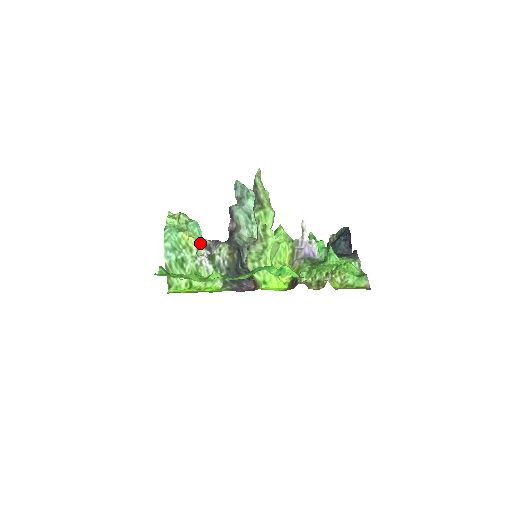
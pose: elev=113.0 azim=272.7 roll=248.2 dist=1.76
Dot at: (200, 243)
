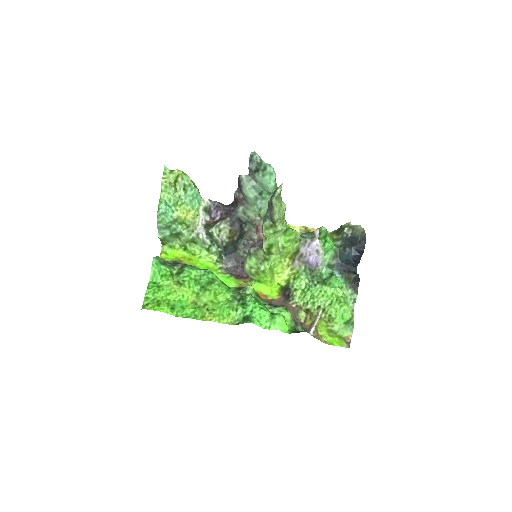
Dot at: occluded
